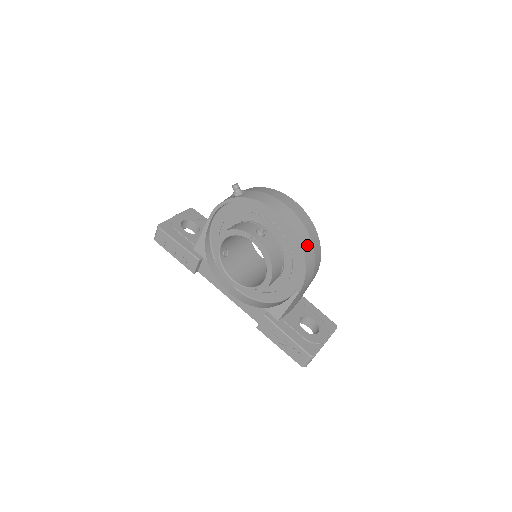
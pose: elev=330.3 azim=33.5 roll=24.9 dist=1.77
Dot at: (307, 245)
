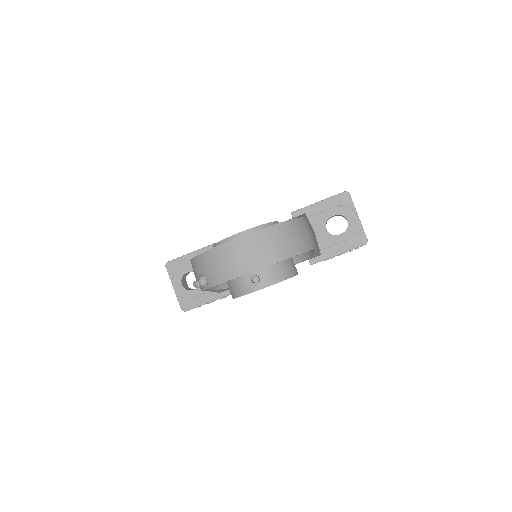
Dot at: (289, 248)
